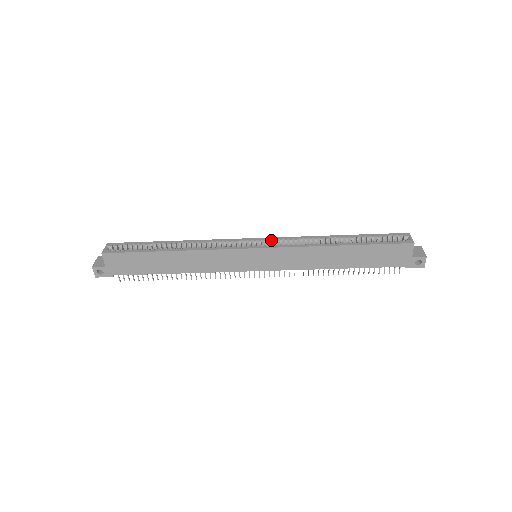
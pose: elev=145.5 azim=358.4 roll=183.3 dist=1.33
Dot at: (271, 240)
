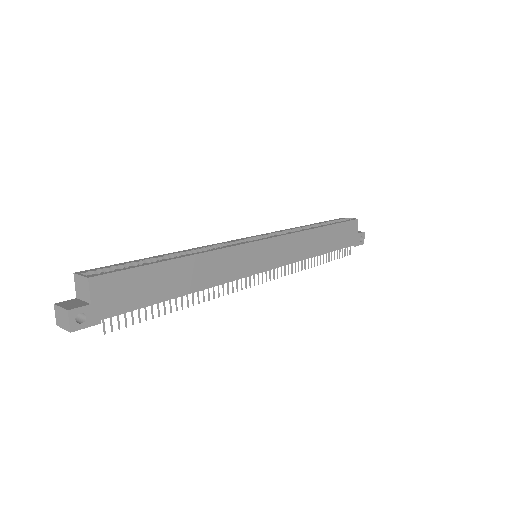
Dot at: (262, 236)
